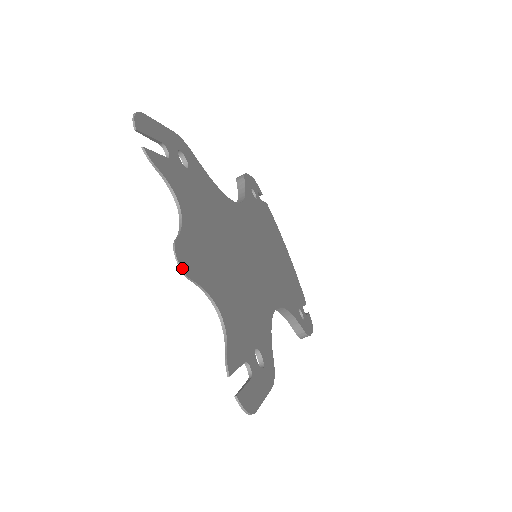
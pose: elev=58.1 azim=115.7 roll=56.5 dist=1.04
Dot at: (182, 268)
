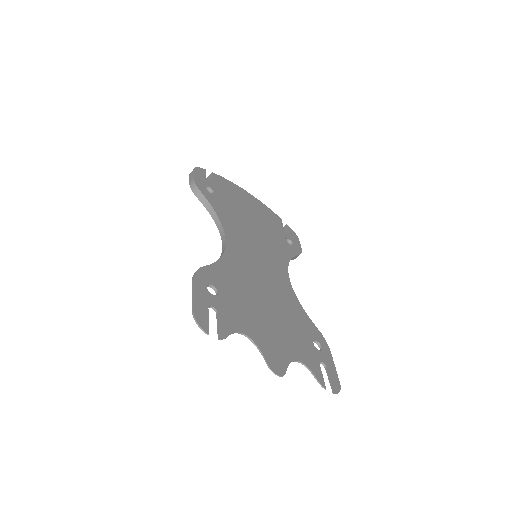
Dot at: (281, 375)
